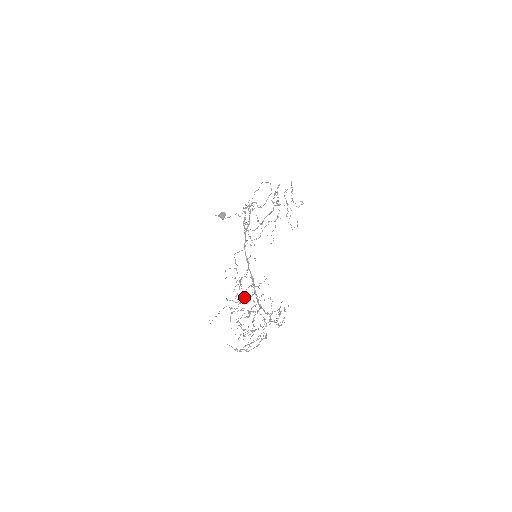
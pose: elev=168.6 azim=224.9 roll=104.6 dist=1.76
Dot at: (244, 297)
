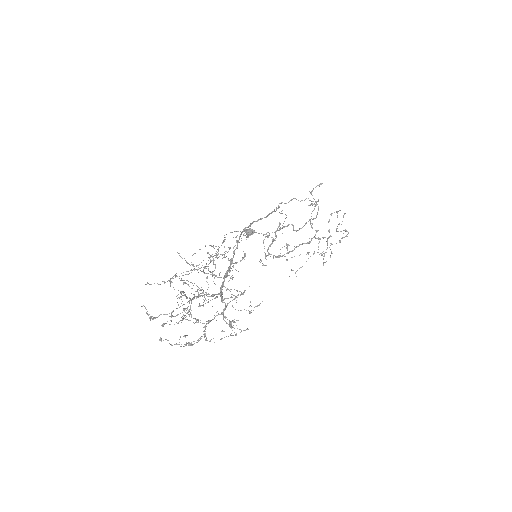
Dot at: (204, 267)
